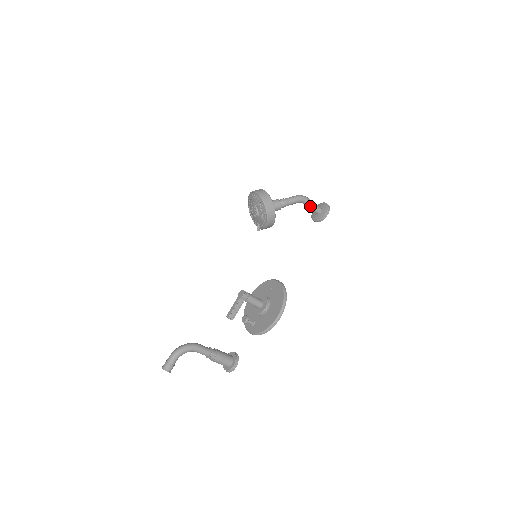
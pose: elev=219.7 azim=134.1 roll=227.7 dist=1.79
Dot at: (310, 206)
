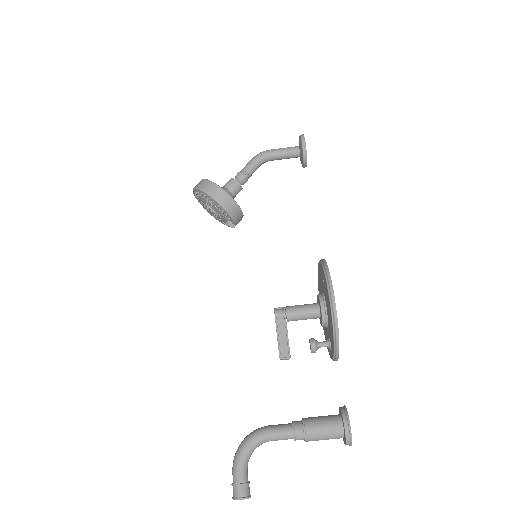
Dot at: (279, 155)
